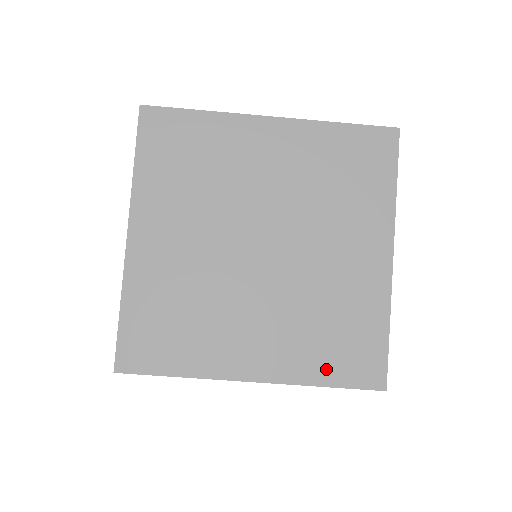
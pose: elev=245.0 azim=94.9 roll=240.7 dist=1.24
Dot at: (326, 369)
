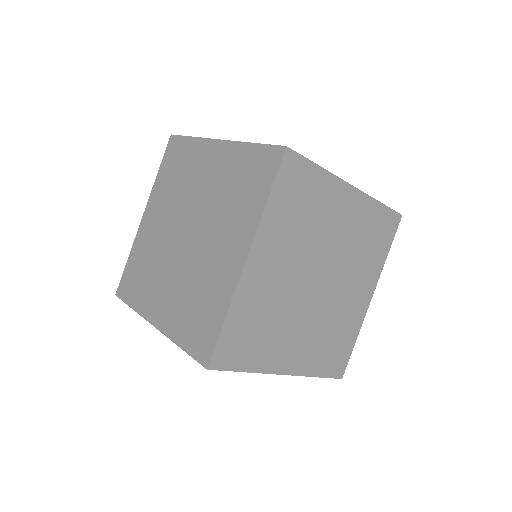
Dot at: (322, 366)
